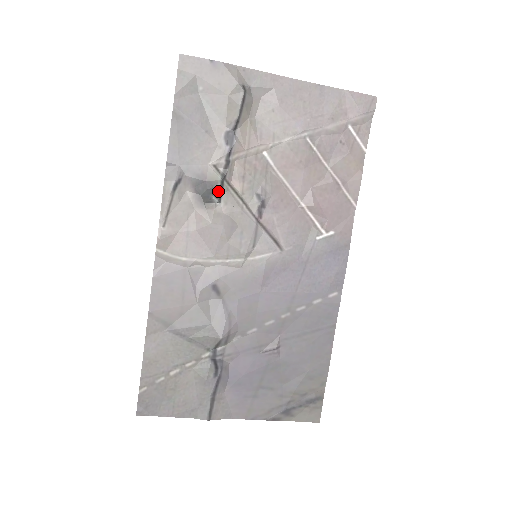
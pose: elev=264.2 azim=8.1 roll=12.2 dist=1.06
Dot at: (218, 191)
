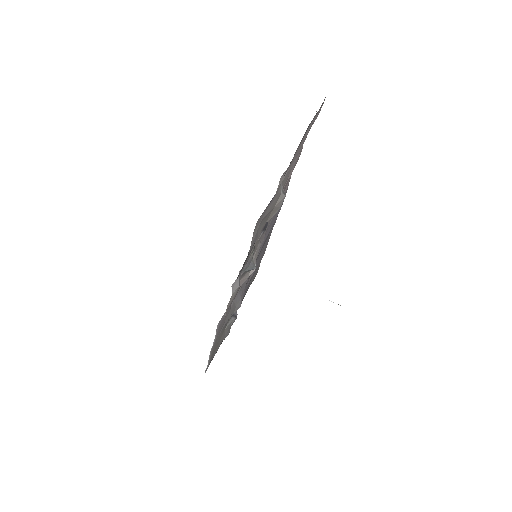
Dot at: (252, 258)
